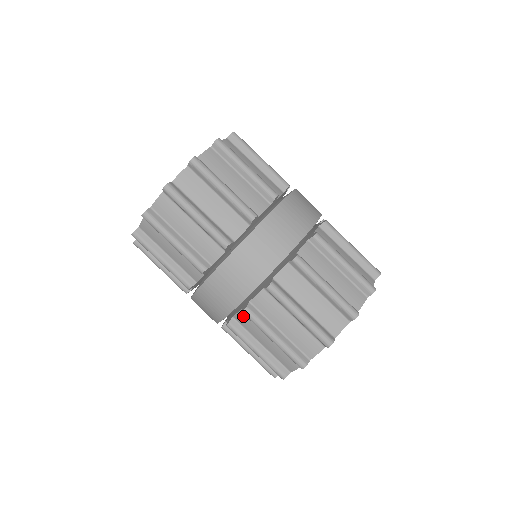
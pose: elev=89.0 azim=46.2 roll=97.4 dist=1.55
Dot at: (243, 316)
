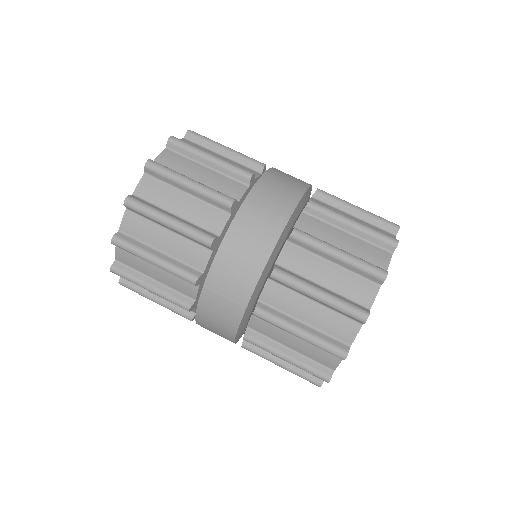
Dot at: occluded
